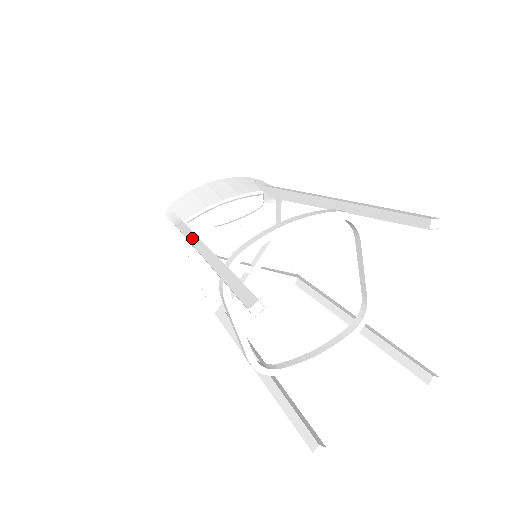
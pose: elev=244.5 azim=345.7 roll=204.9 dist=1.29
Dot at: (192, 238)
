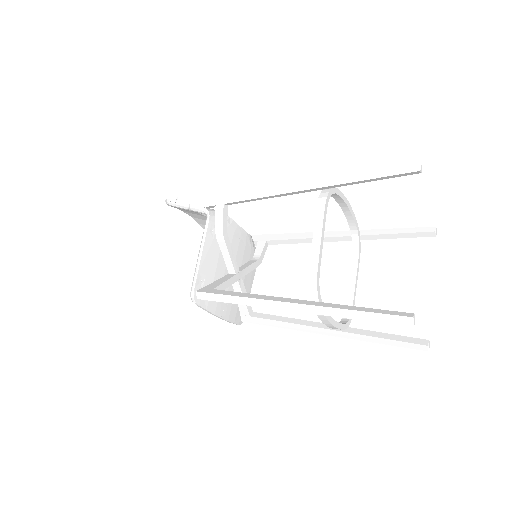
Dot at: (255, 189)
